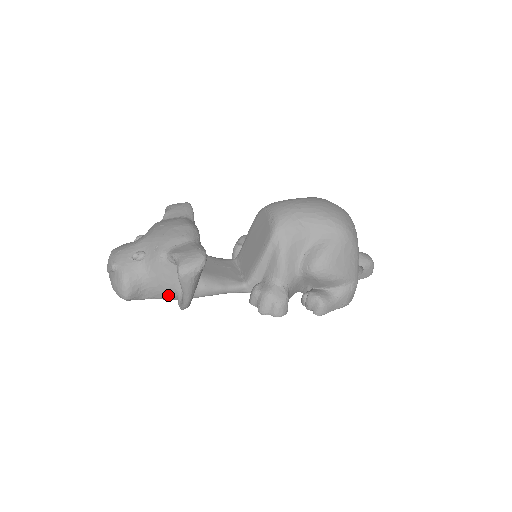
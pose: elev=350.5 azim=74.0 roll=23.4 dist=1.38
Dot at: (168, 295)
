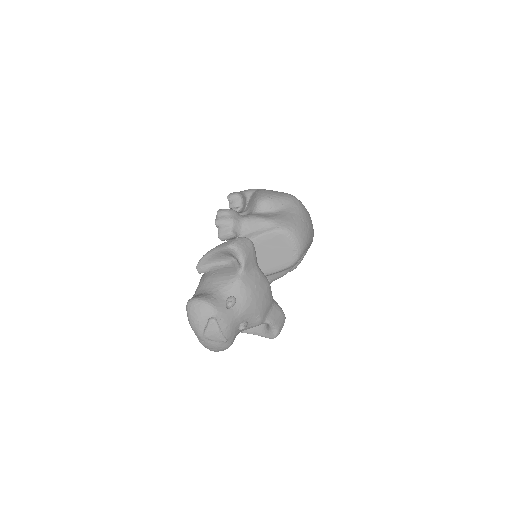
Dot at: occluded
